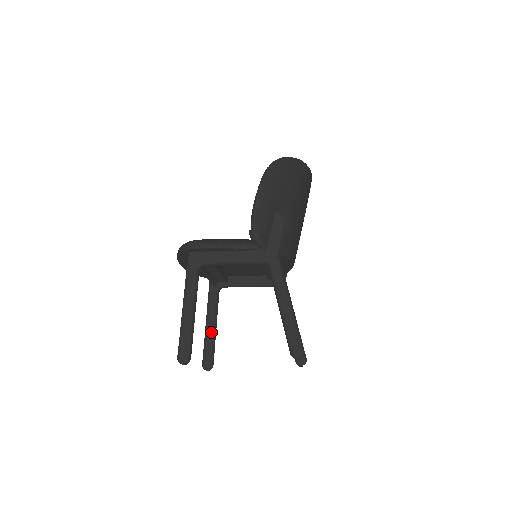
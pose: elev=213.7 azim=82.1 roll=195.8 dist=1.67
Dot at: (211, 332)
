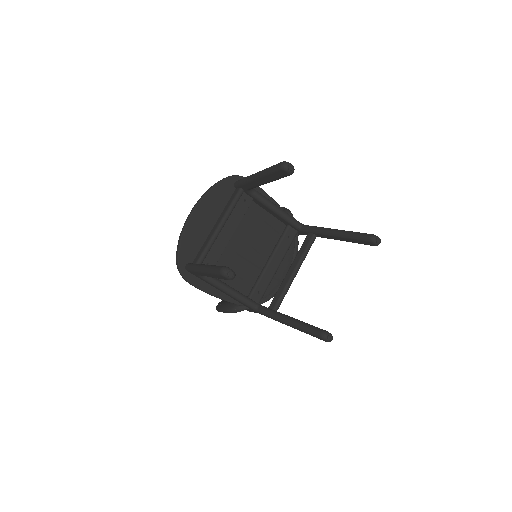
Dot at: occluded
